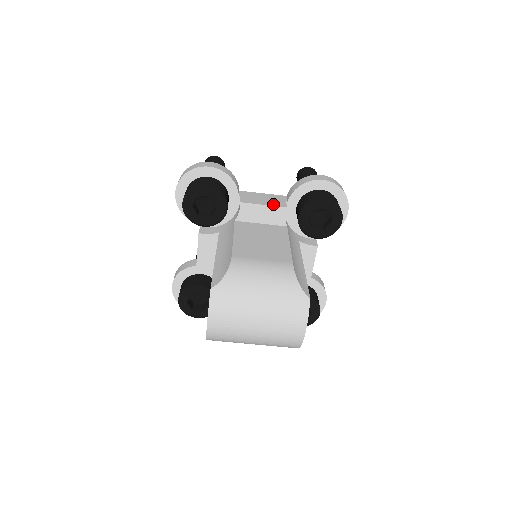
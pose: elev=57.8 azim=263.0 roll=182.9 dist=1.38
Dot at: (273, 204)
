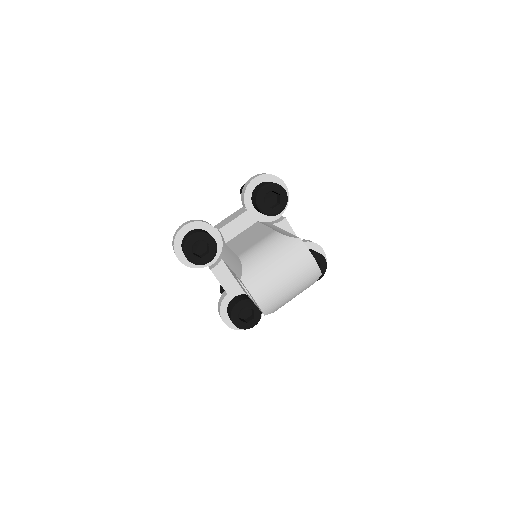
Dot at: (238, 215)
